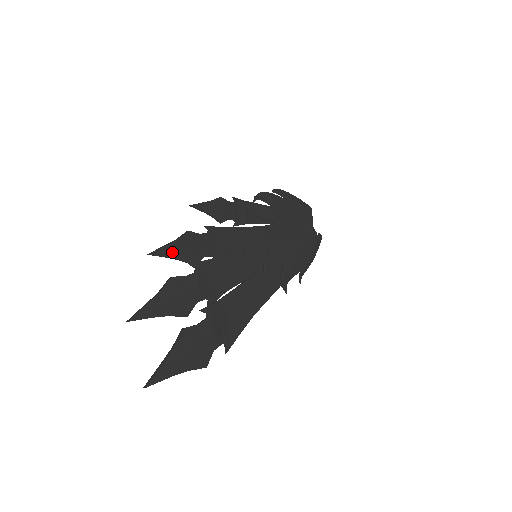
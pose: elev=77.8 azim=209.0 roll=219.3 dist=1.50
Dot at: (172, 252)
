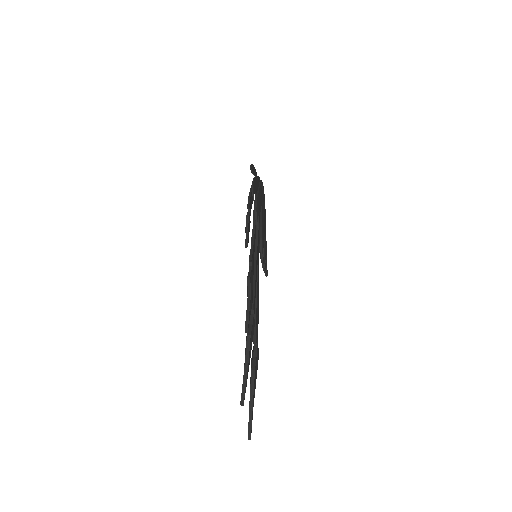
Dot at: (250, 311)
